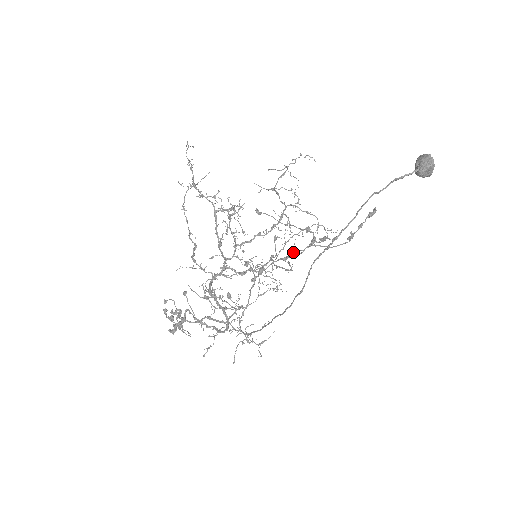
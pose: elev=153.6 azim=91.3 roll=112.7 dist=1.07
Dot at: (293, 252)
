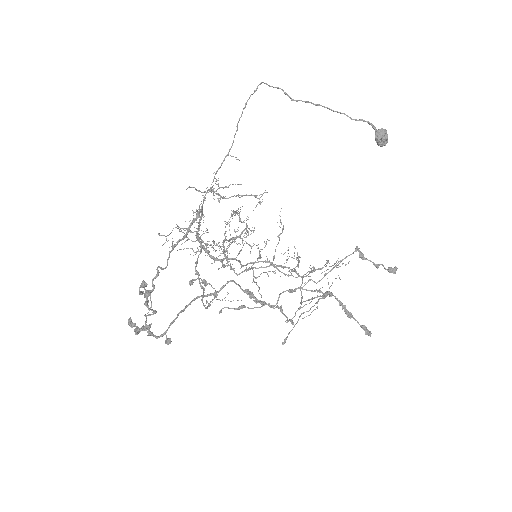
Dot at: (301, 287)
